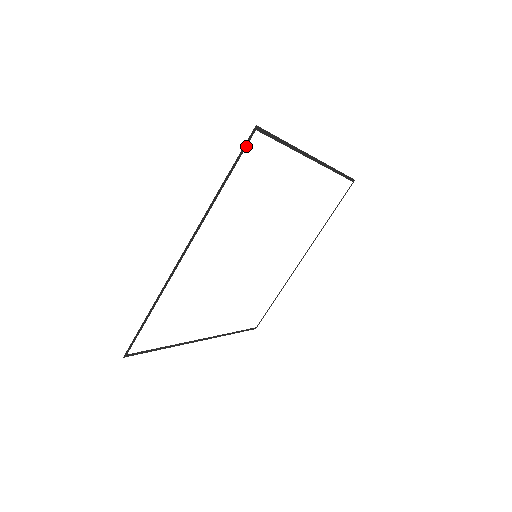
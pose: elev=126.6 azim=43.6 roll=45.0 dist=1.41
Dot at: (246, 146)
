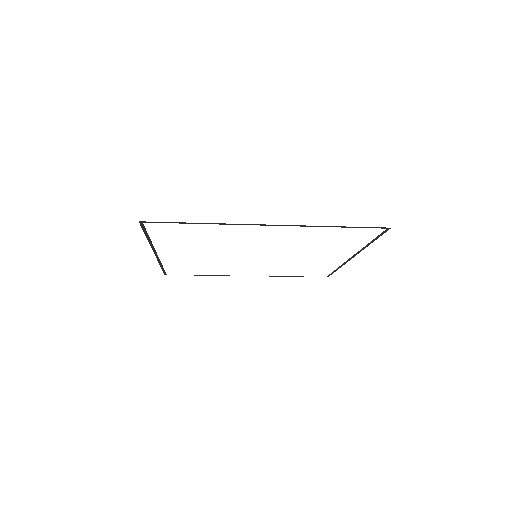
Dot at: occluded
